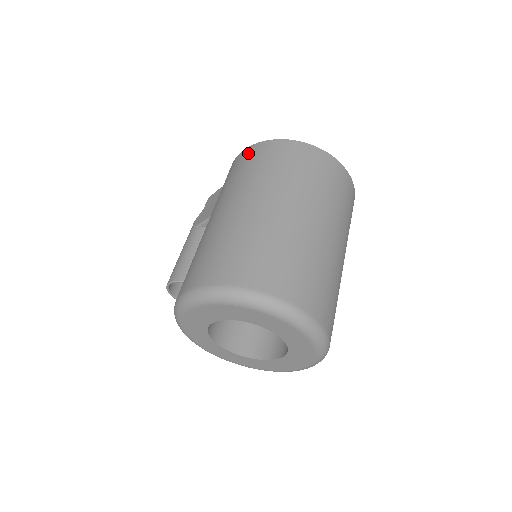
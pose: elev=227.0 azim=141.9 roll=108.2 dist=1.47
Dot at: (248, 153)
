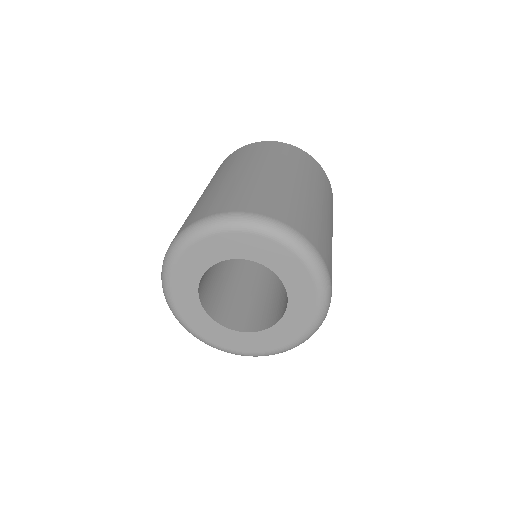
Dot at: occluded
